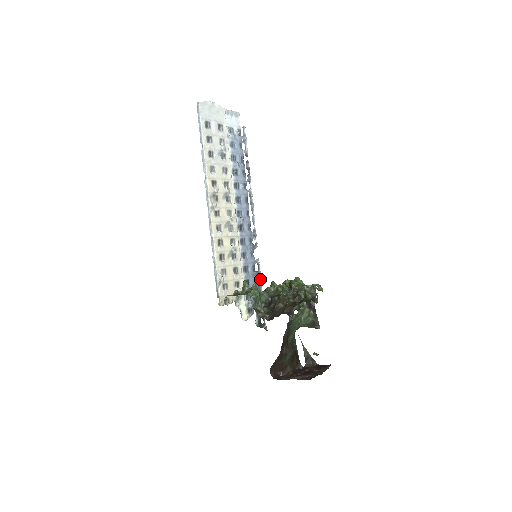
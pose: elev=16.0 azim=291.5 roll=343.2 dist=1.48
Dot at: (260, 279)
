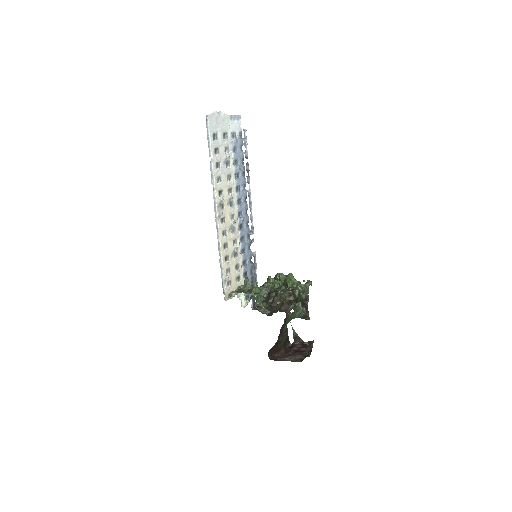
Dot at: (256, 269)
